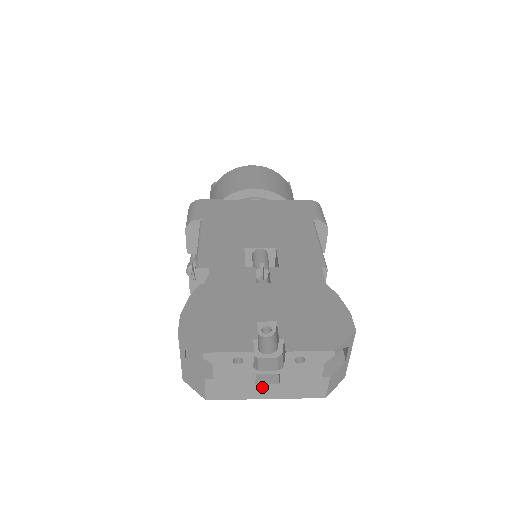
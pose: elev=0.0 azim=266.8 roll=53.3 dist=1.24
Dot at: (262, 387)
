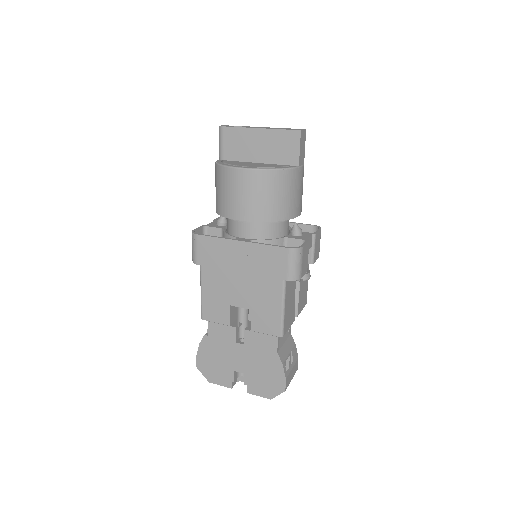
Dot at: occluded
